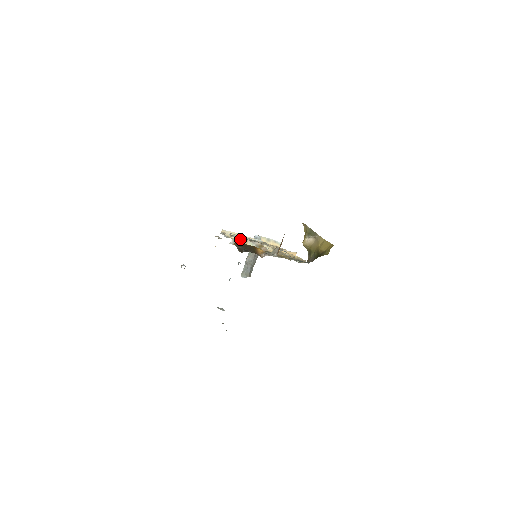
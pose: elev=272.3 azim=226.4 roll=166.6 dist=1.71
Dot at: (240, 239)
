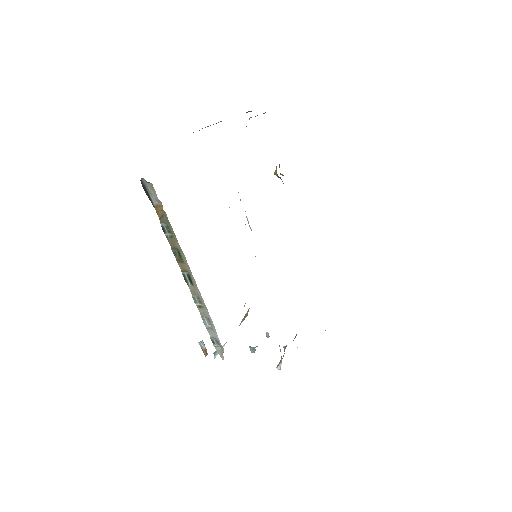
Dot at: occluded
